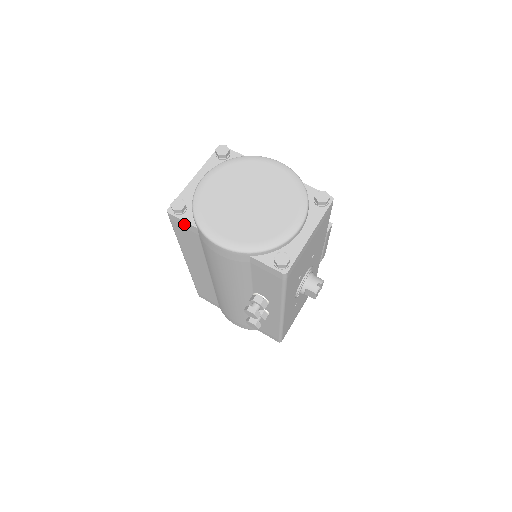
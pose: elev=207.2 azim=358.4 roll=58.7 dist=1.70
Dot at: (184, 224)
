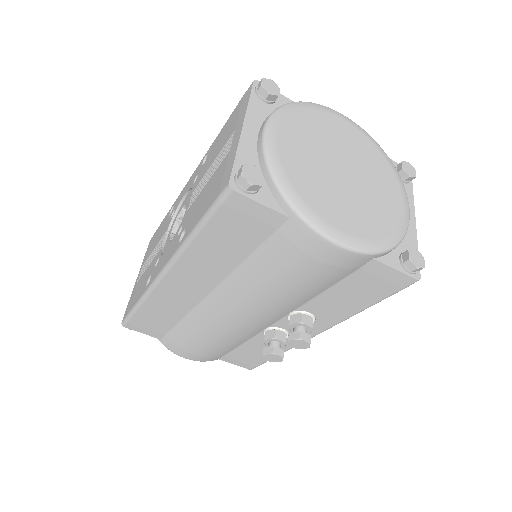
Dot at: (257, 211)
